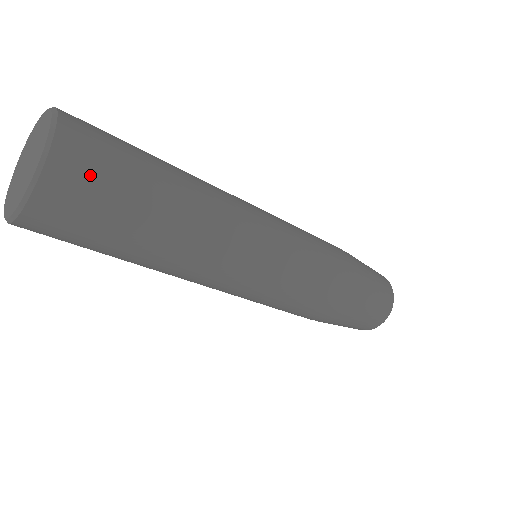
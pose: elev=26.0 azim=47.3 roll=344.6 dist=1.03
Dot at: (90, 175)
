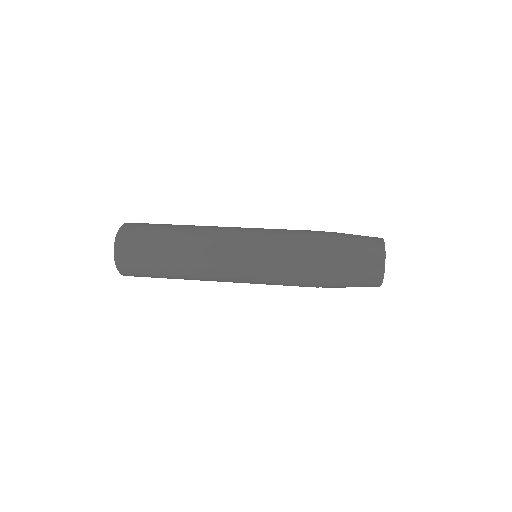
Dot at: (132, 261)
